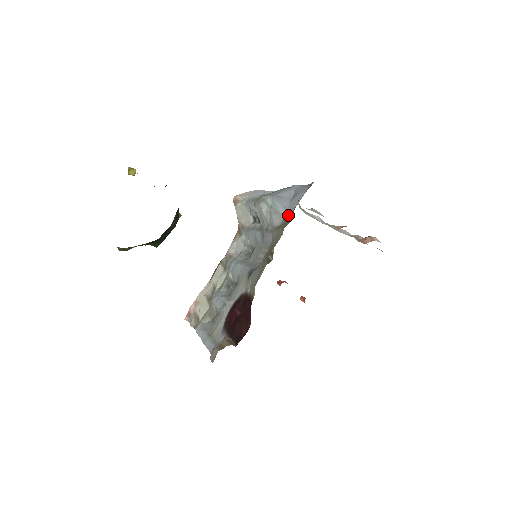
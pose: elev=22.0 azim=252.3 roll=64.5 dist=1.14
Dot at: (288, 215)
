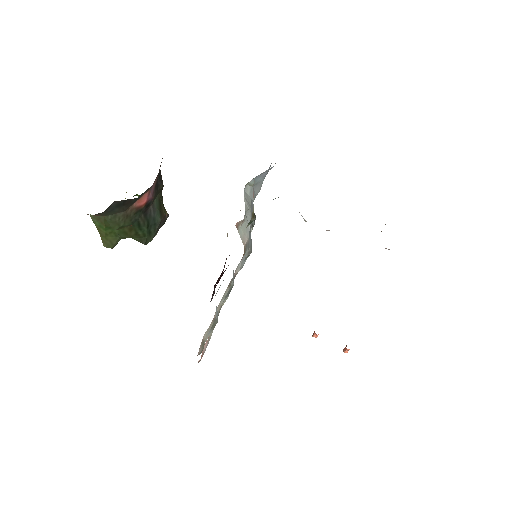
Dot at: (265, 176)
